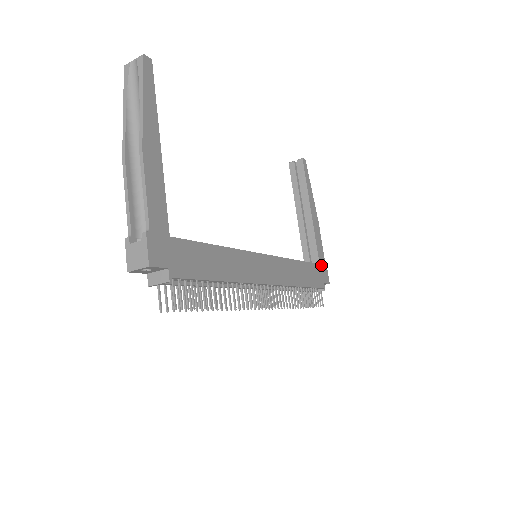
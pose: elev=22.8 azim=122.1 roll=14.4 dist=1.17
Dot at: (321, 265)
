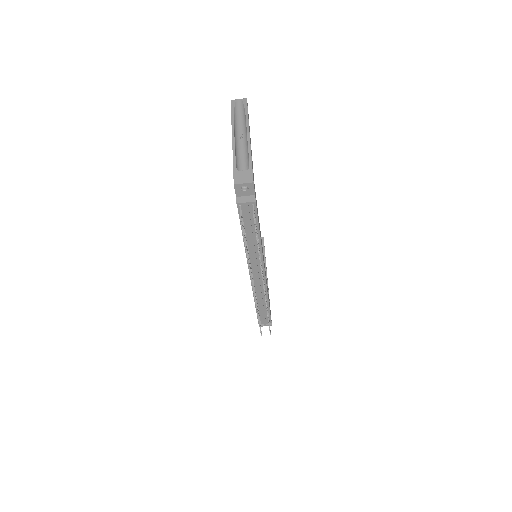
Dot at: occluded
